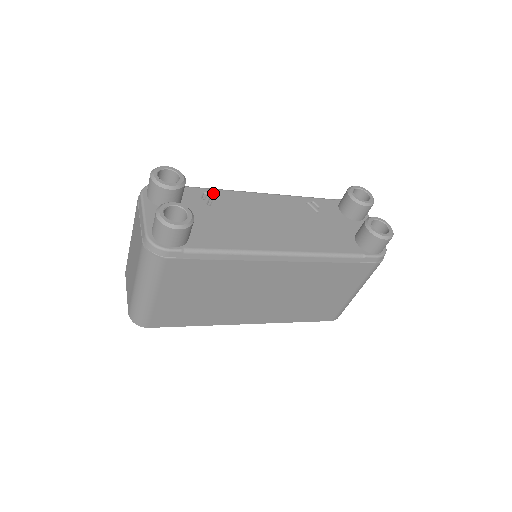
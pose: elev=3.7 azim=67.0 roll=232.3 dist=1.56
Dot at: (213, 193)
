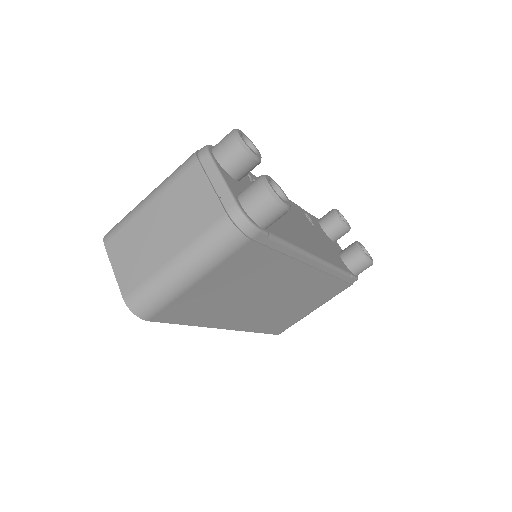
Dot at: (253, 177)
